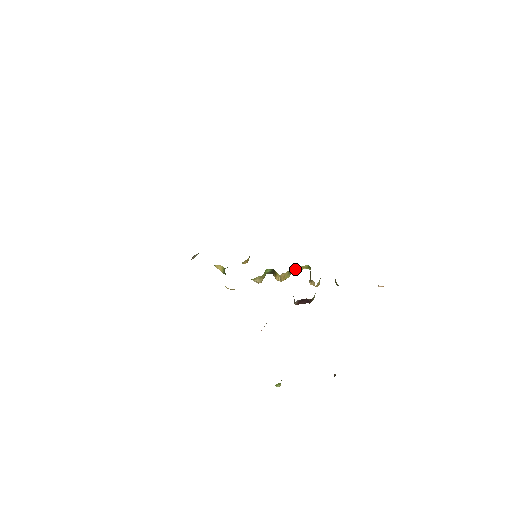
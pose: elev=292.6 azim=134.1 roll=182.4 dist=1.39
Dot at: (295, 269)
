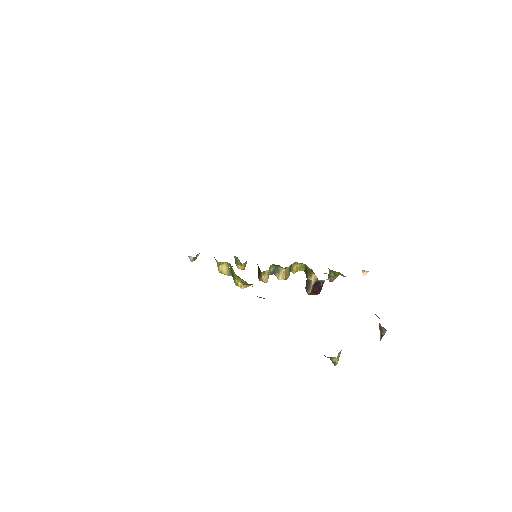
Dot at: (292, 269)
